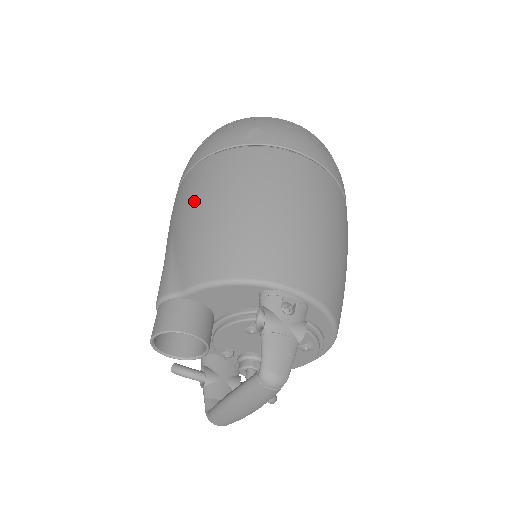
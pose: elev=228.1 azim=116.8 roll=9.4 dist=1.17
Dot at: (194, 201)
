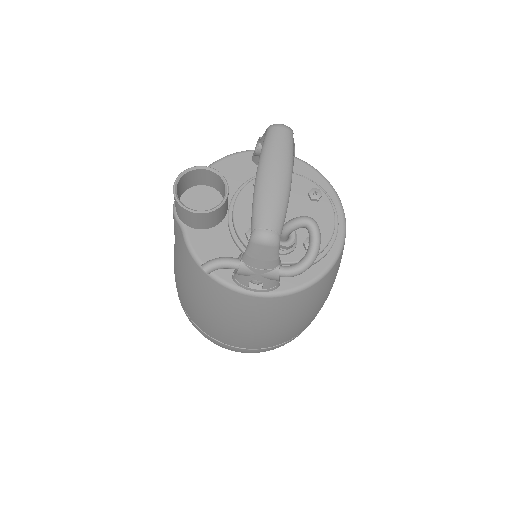
Dot at: occluded
